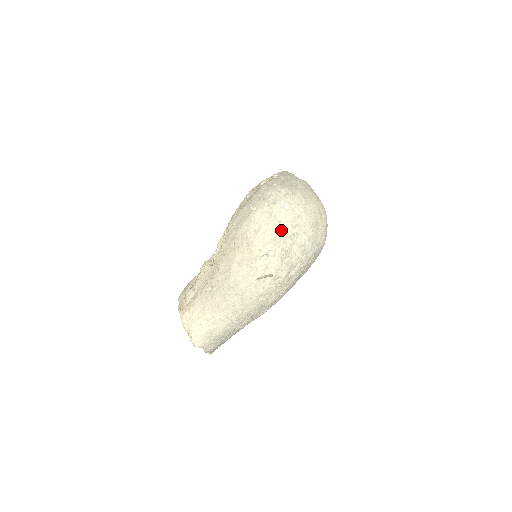
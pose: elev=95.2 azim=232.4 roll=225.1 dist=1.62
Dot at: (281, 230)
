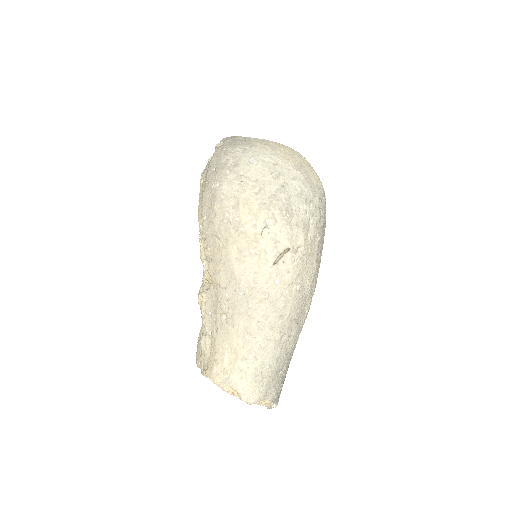
Dot at: (264, 189)
